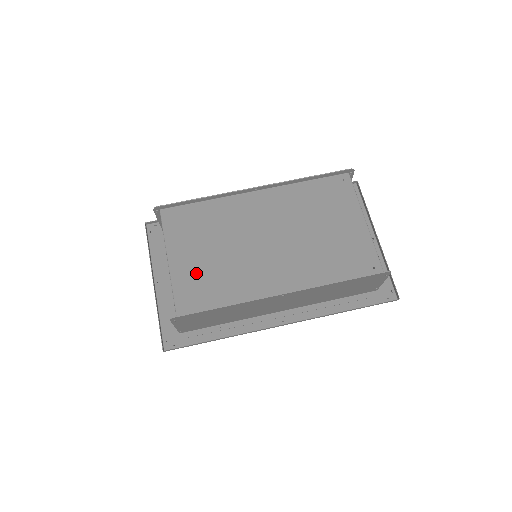
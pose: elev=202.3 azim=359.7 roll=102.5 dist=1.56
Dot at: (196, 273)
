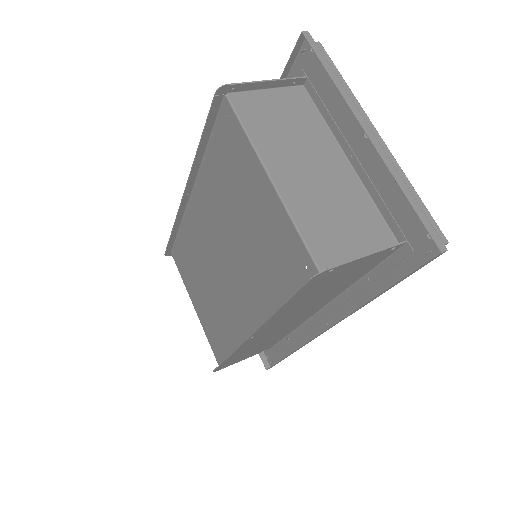
Dot at: (208, 318)
